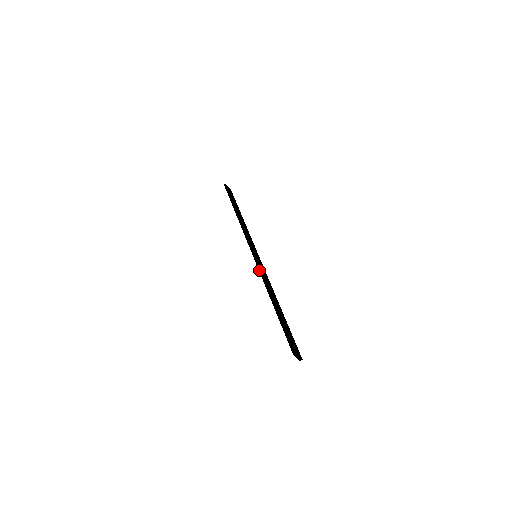
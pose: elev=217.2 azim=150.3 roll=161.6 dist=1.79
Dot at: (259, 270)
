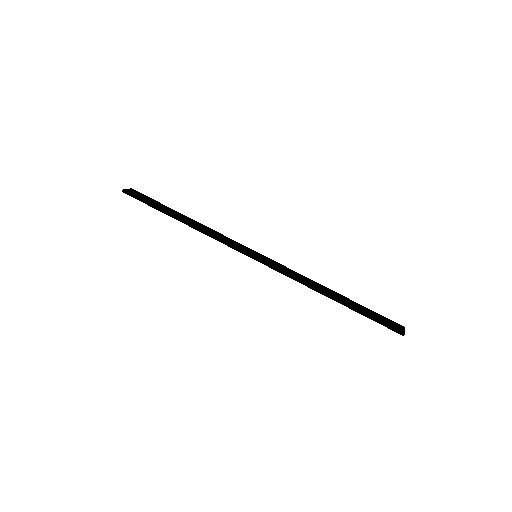
Dot at: (281, 273)
